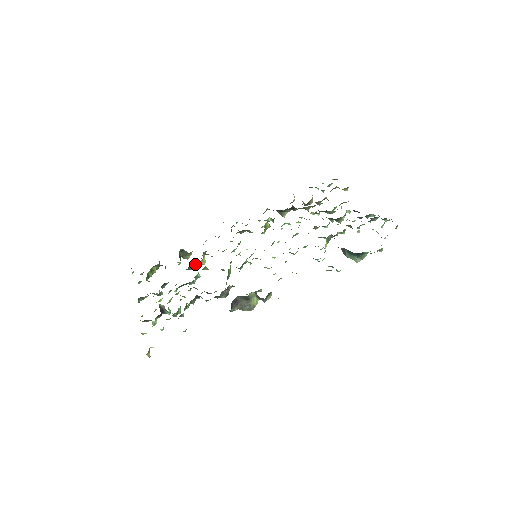
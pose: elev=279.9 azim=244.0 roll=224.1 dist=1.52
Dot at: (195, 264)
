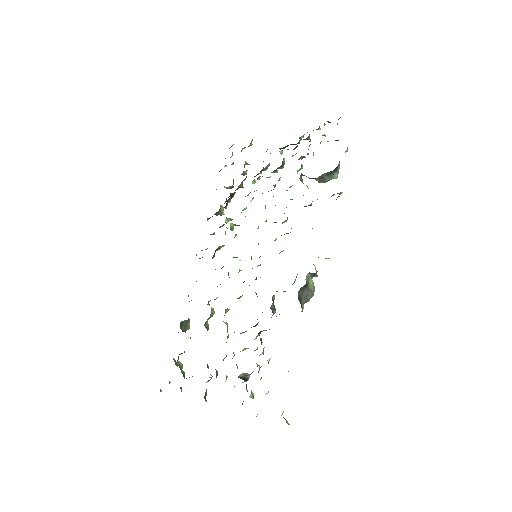
Dot at: (207, 321)
